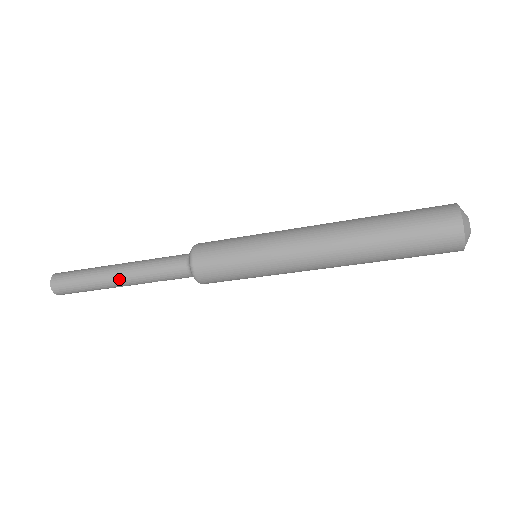
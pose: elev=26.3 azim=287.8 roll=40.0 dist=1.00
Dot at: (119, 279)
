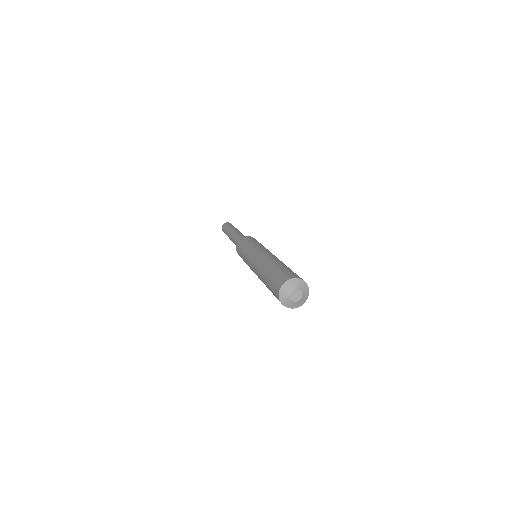
Dot at: occluded
